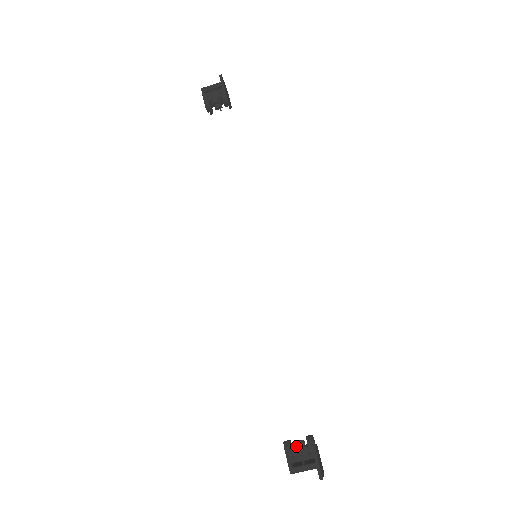
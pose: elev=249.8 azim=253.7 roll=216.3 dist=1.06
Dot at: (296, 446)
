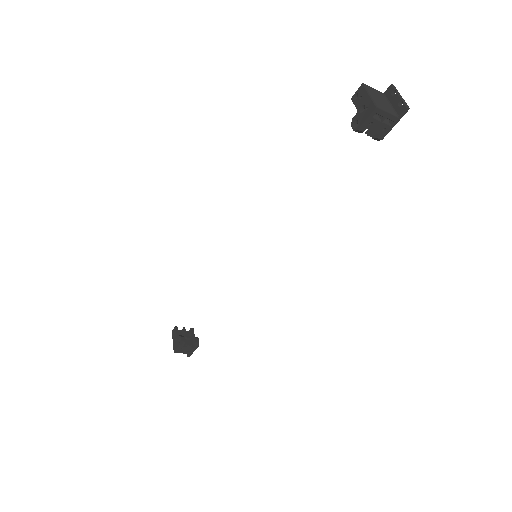
Dot at: (187, 346)
